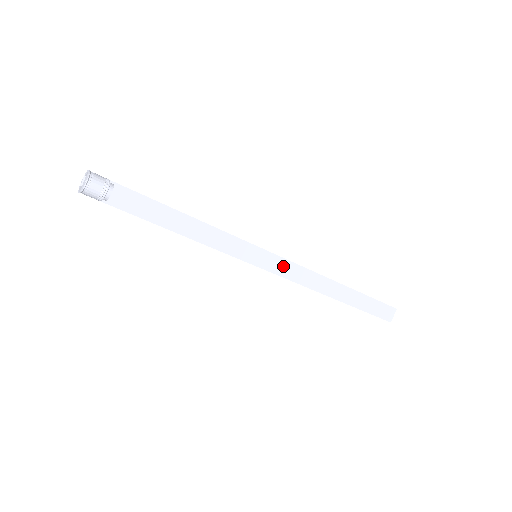
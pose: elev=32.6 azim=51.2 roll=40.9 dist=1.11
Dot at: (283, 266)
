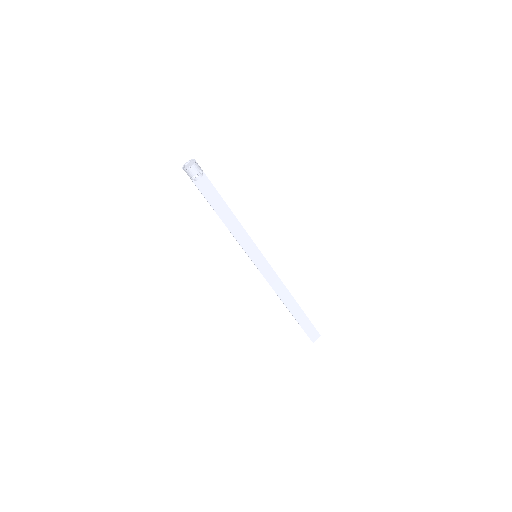
Dot at: (268, 271)
